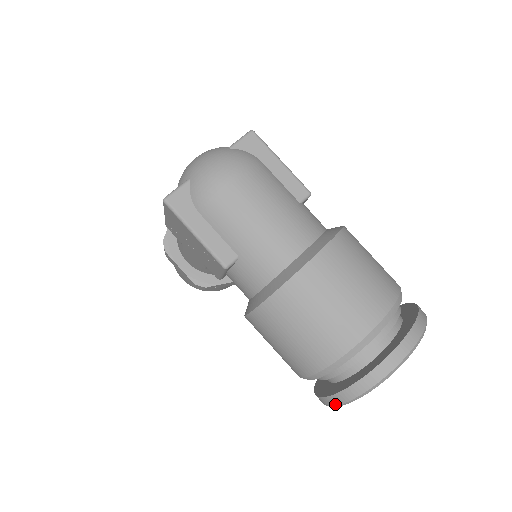
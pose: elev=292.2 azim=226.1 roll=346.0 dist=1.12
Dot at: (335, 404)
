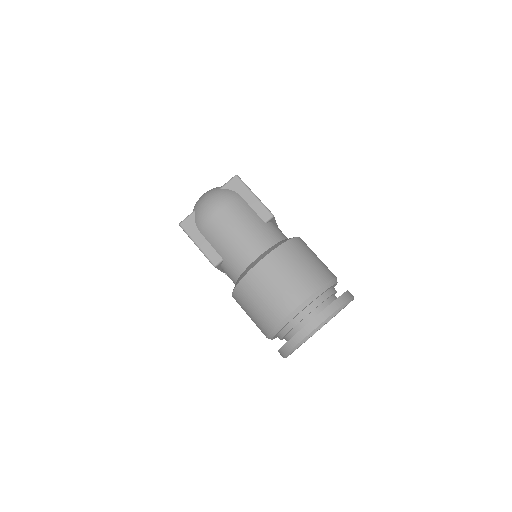
Dot at: (283, 355)
